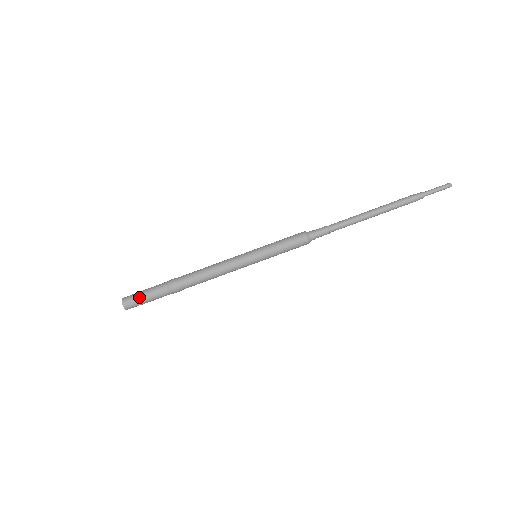
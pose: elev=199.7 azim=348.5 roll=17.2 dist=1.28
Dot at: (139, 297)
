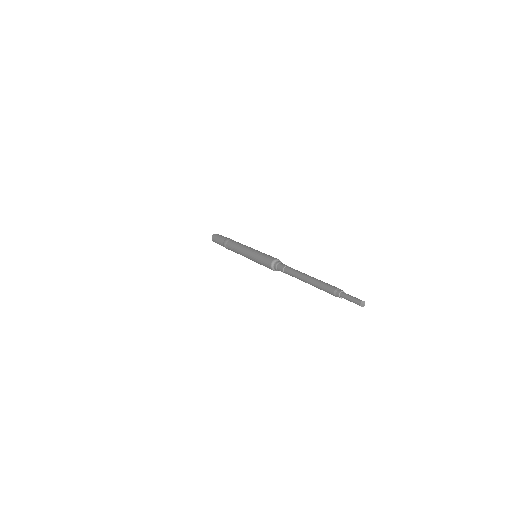
Dot at: (216, 242)
